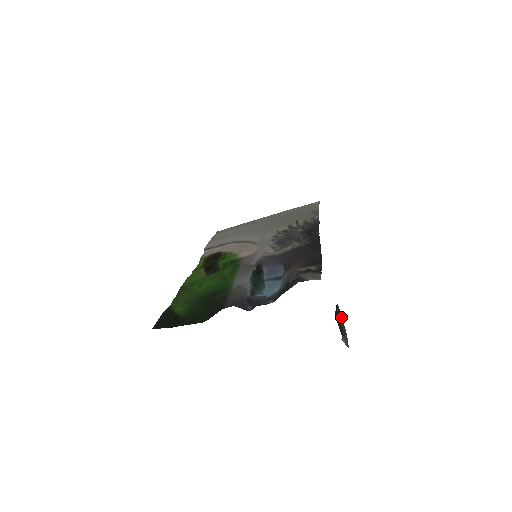
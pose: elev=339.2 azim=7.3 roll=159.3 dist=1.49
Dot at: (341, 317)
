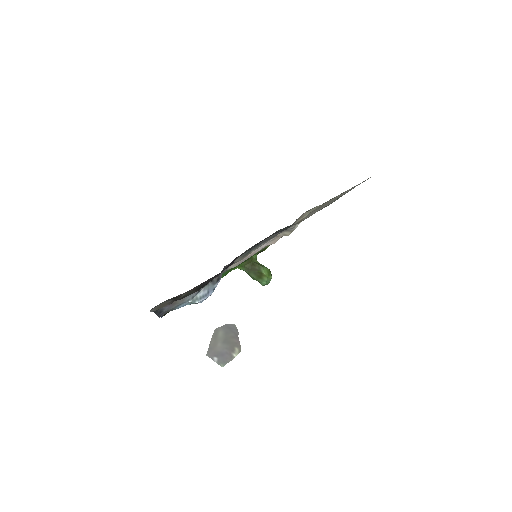
Dot at: (234, 337)
